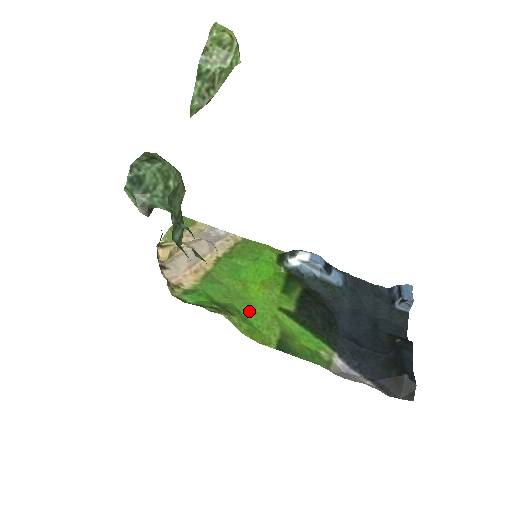
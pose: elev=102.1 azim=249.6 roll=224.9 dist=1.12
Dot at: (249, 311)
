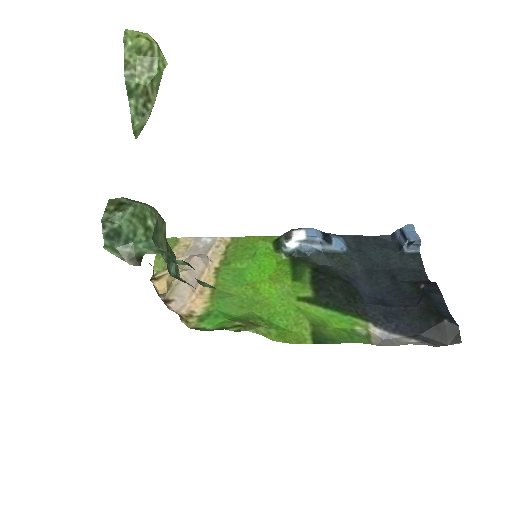
Dot at: (270, 314)
